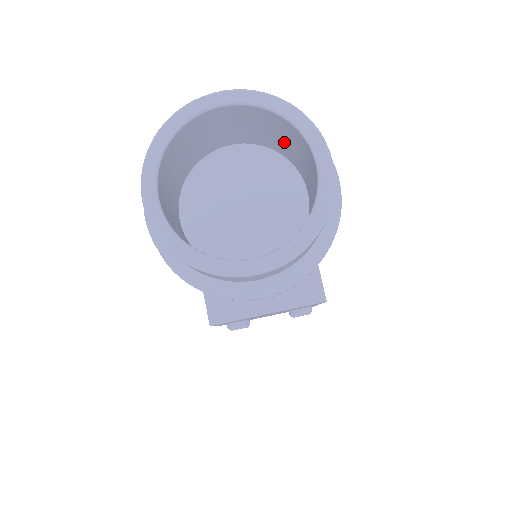
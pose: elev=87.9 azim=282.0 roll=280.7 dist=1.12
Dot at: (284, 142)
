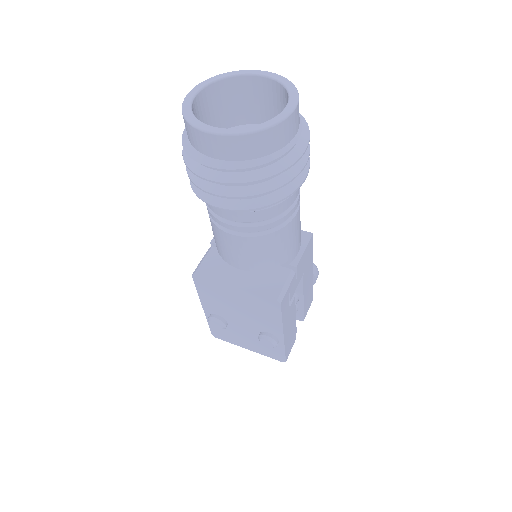
Dot at: occluded
